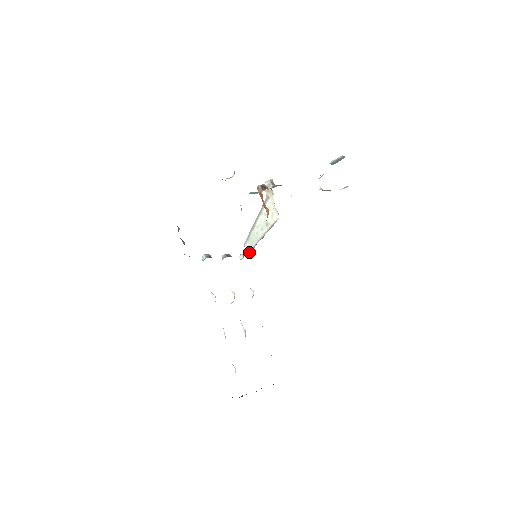
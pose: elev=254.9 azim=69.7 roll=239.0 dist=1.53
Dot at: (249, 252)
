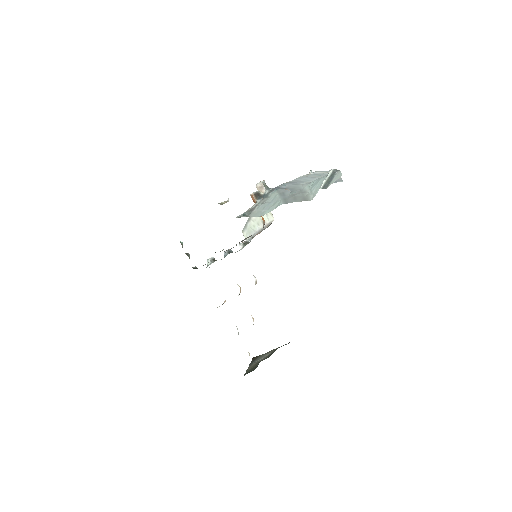
Dot at: (247, 240)
